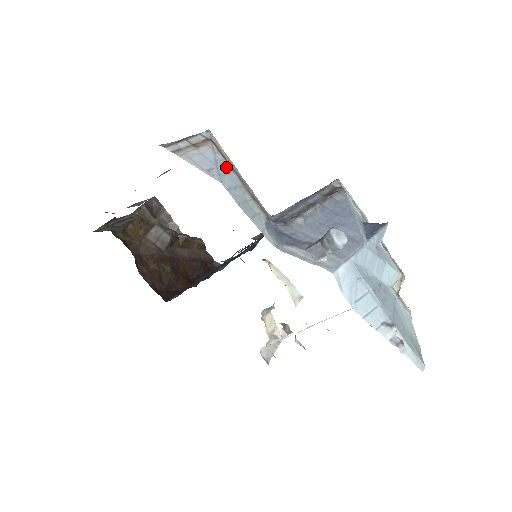
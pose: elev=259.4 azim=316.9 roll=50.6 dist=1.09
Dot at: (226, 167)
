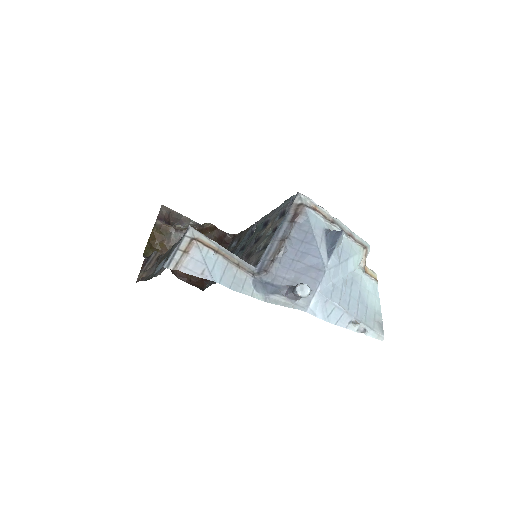
Dot at: (212, 256)
